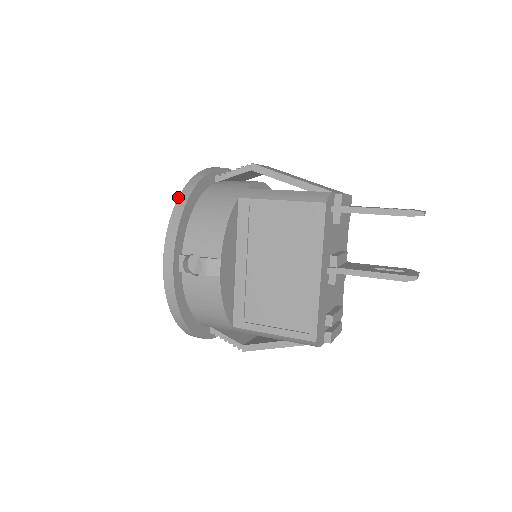
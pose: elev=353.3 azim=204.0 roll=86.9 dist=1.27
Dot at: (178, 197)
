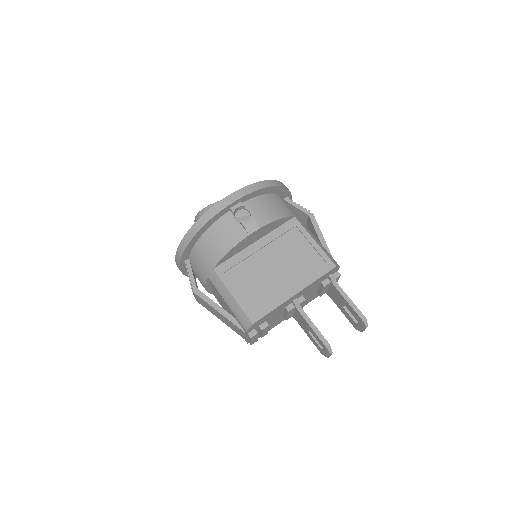
Dot at: occluded
